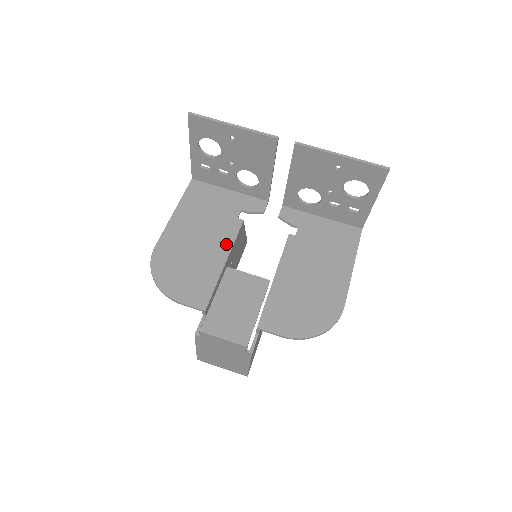
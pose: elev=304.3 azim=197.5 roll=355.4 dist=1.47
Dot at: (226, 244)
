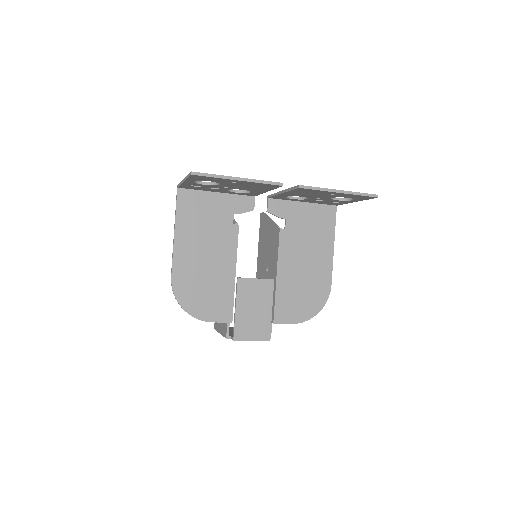
Dot at: (231, 255)
